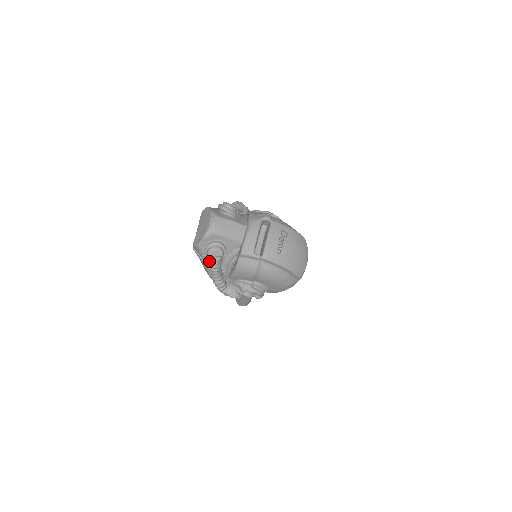
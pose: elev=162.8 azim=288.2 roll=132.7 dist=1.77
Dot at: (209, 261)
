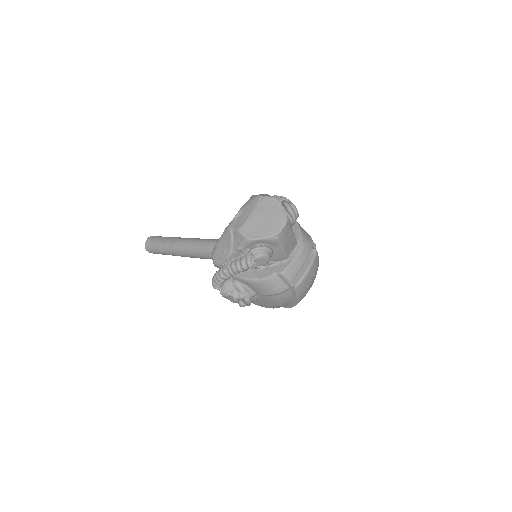
Dot at: (239, 255)
